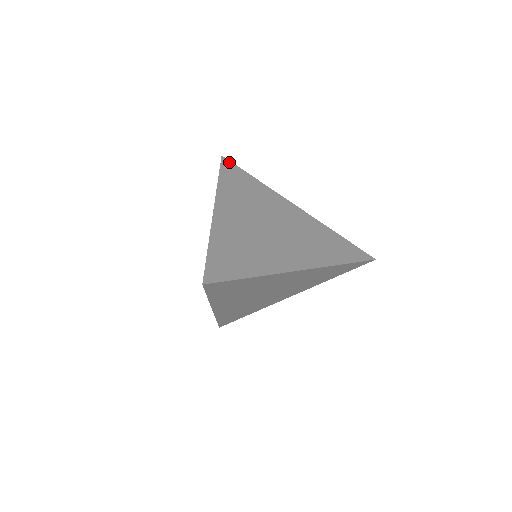
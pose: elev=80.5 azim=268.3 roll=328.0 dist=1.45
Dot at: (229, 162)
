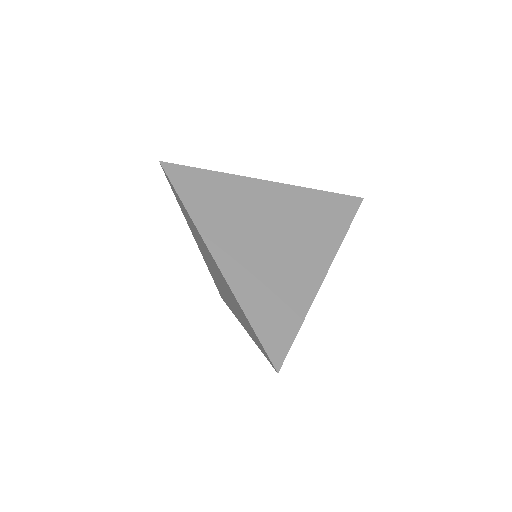
Dot at: occluded
